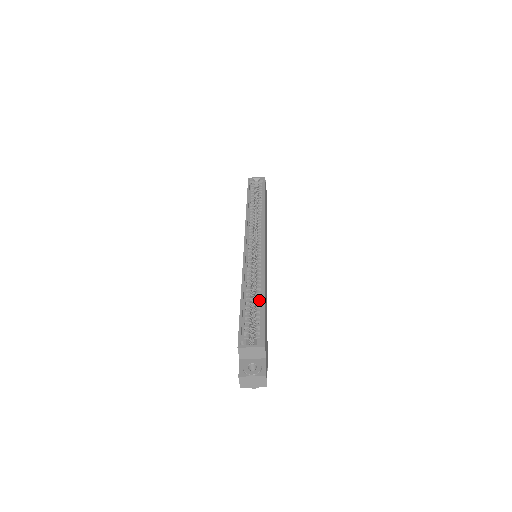
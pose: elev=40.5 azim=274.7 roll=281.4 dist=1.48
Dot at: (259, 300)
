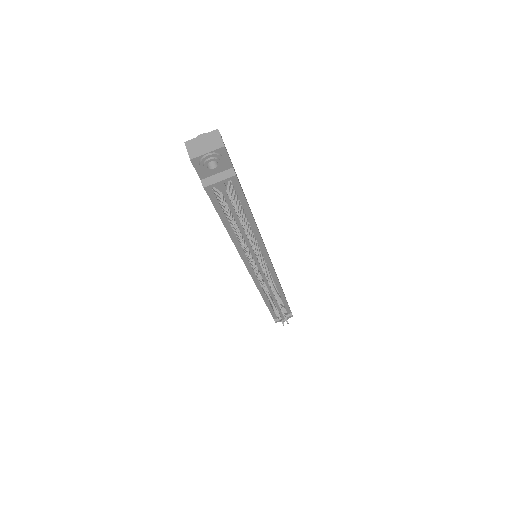
Dot at: occluded
